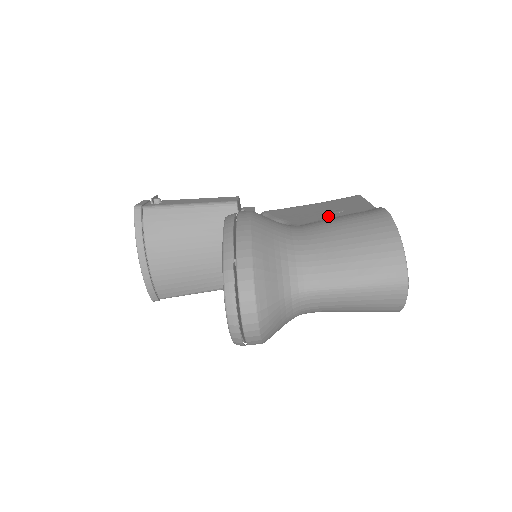
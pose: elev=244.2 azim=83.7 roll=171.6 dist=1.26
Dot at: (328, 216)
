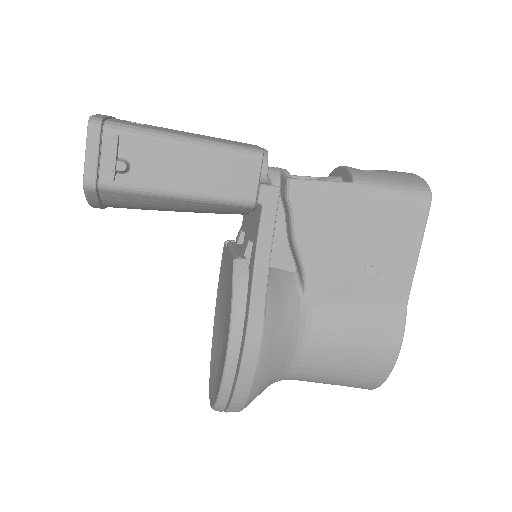
Dot at: (354, 288)
